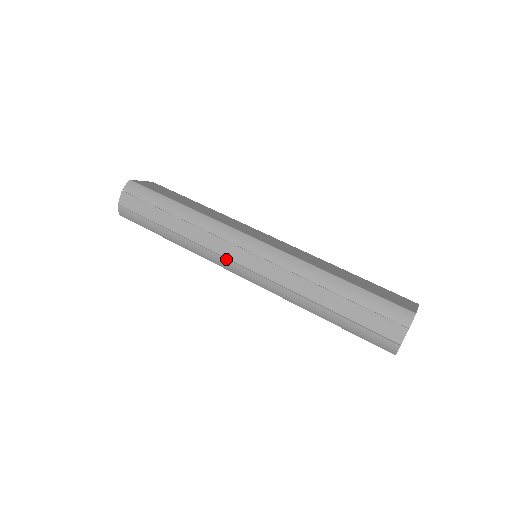
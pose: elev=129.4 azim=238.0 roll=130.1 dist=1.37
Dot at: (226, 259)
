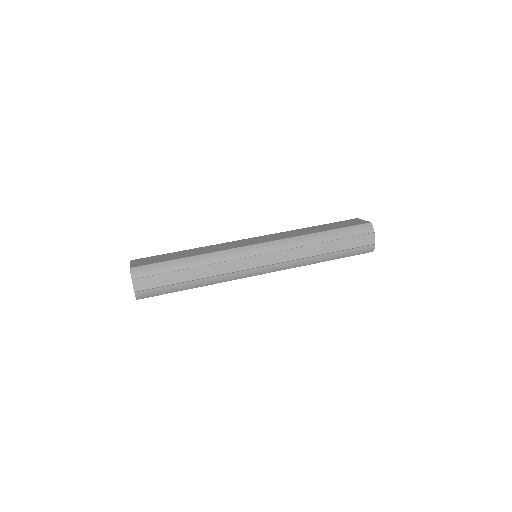
Dot at: (248, 270)
